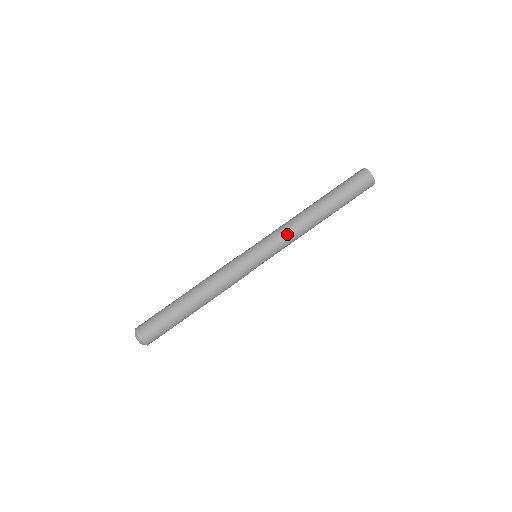
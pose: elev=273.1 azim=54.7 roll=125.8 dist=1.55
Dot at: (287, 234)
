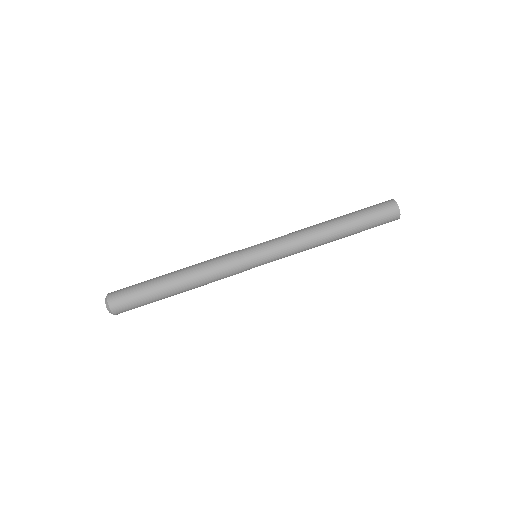
Dot at: (295, 242)
